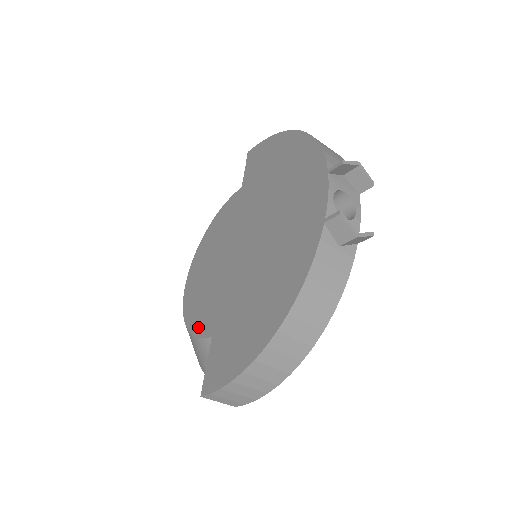
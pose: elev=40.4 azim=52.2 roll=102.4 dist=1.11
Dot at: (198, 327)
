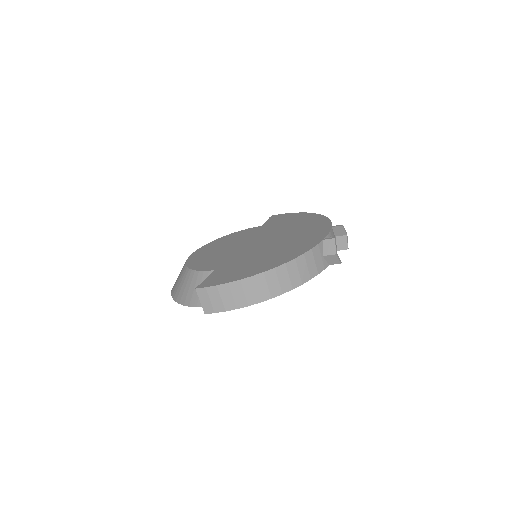
Dot at: (201, 267)
